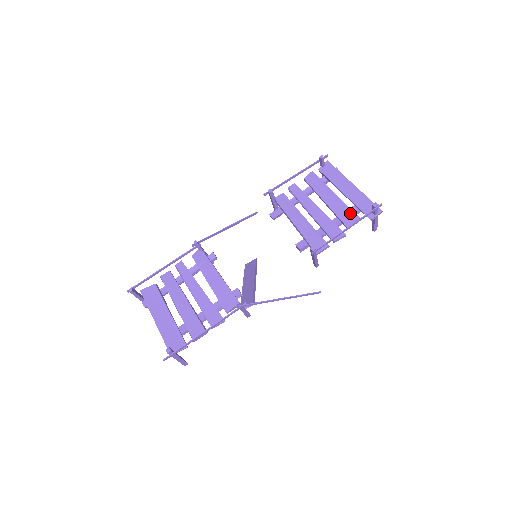
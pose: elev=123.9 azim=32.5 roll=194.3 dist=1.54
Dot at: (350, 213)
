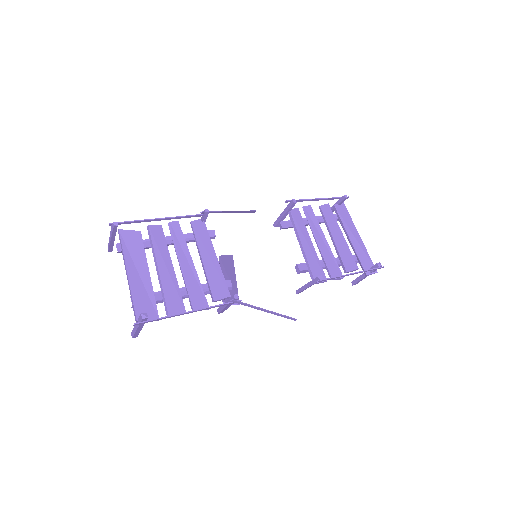
Dot at: (352, 260)
